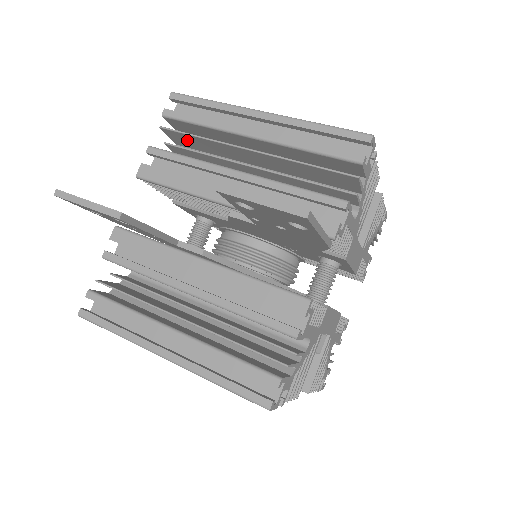
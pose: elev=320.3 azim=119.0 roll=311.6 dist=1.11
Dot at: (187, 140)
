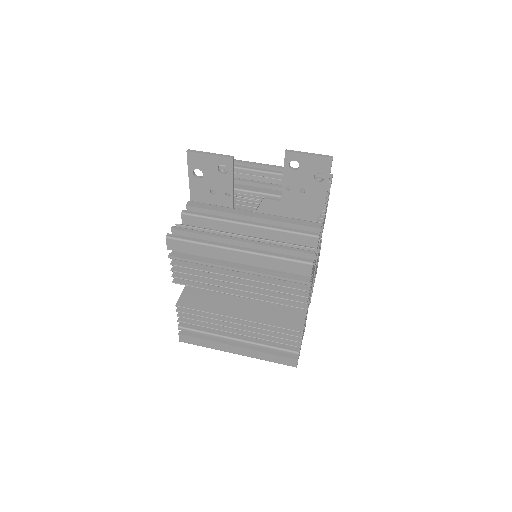
Dot at: occluded
